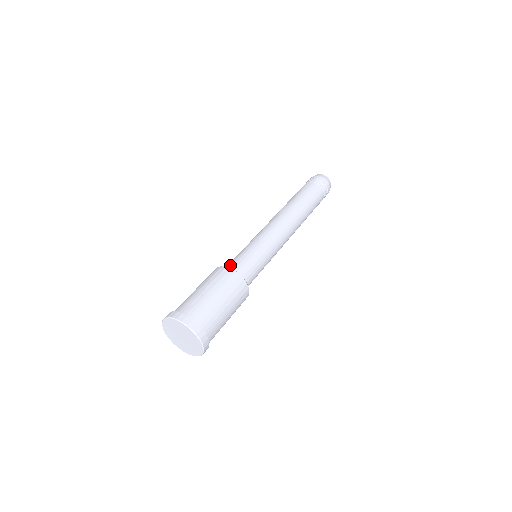
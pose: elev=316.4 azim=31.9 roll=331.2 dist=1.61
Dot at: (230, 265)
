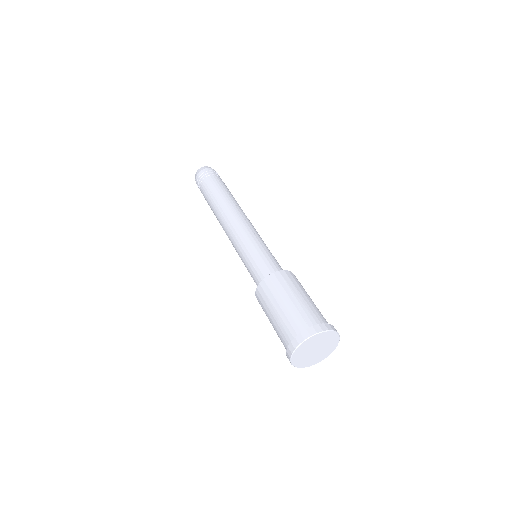
Dot at: (265, 272)
